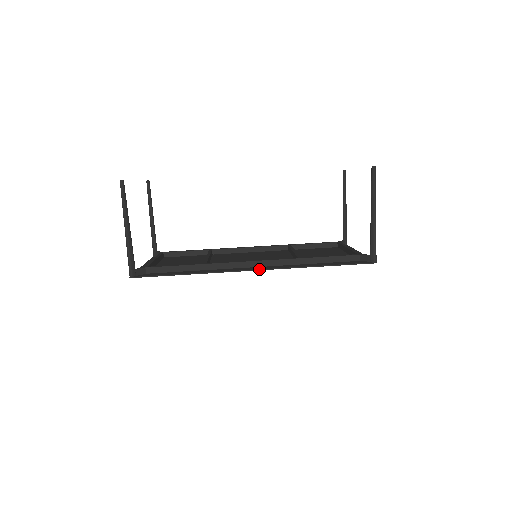
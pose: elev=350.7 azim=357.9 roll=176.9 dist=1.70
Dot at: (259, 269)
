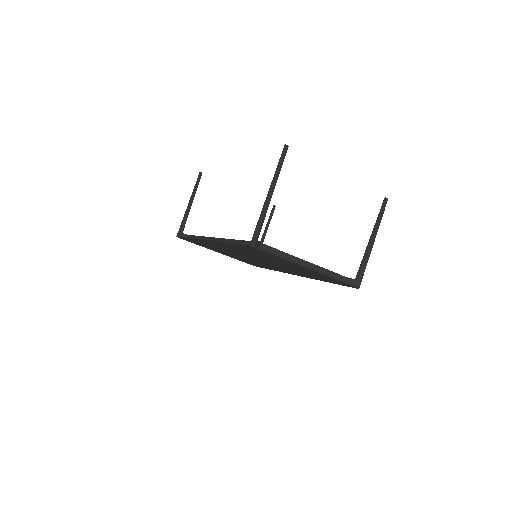
Dot at: occluded
